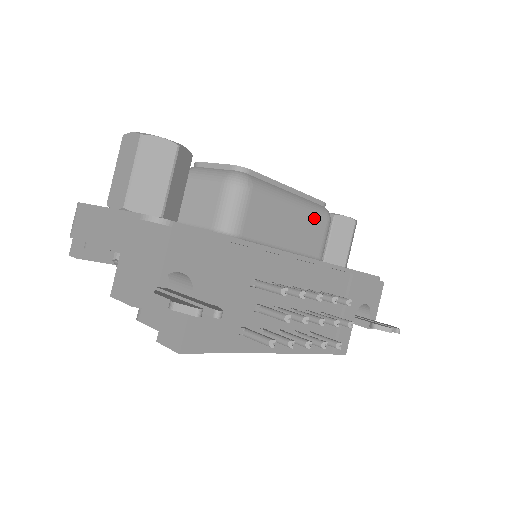
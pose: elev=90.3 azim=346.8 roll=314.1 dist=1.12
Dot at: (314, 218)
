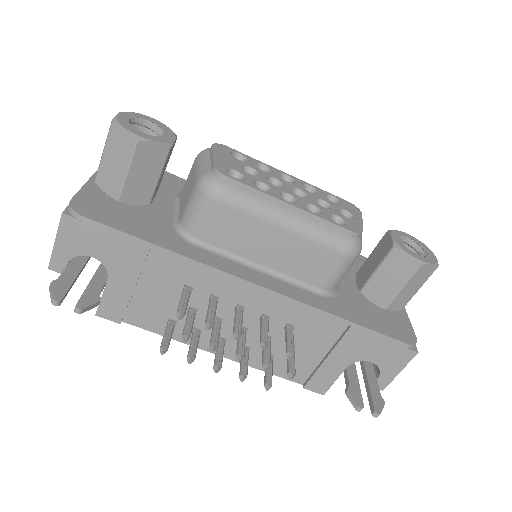
Dot at: (318, 247)
